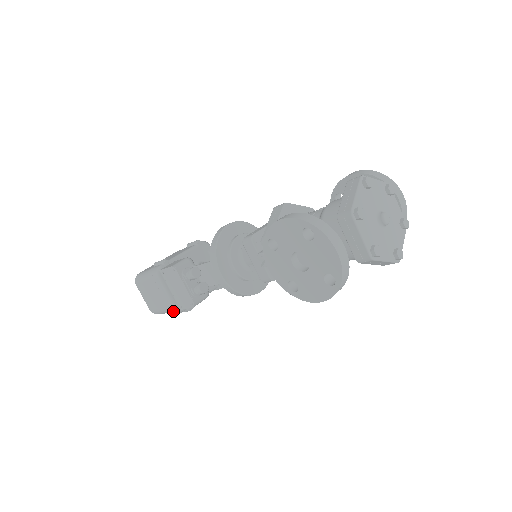
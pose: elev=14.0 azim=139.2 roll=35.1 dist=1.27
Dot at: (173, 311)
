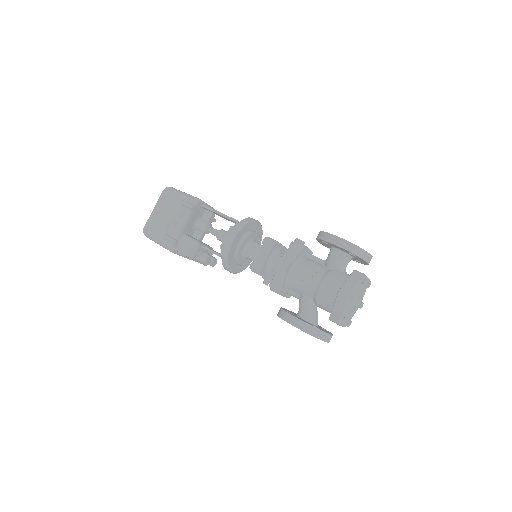
Dot at: occluded
